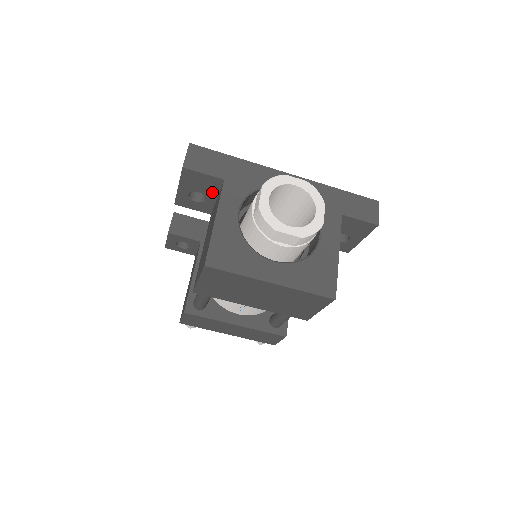
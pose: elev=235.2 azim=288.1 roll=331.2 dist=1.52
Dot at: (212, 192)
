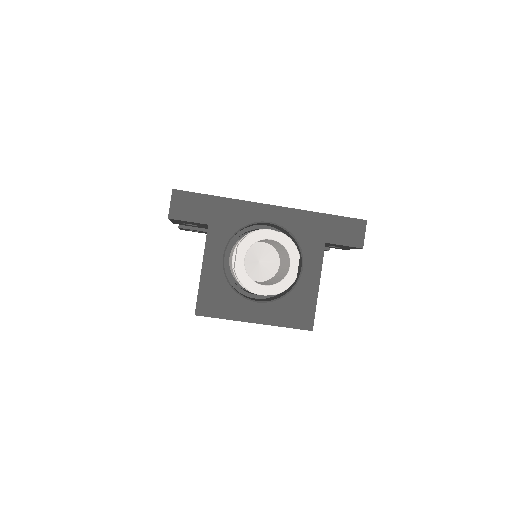
Dot at: (202, 225)
